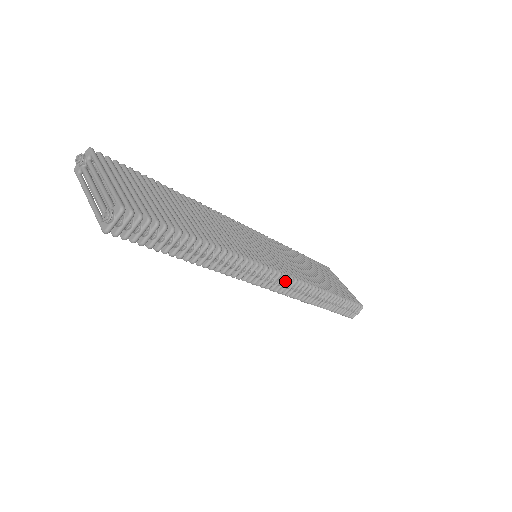
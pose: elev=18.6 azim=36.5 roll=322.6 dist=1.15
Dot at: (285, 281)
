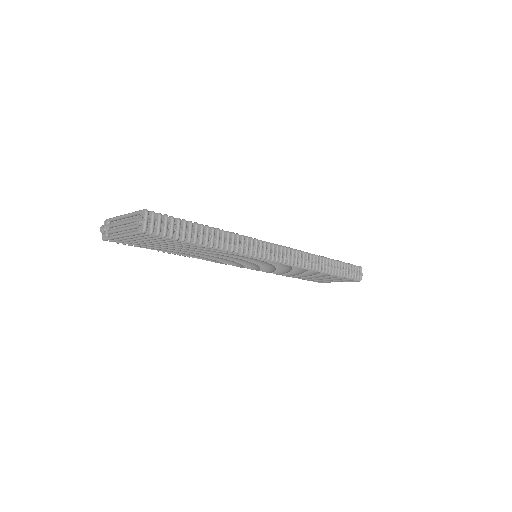
Dot at: (285, 251)
